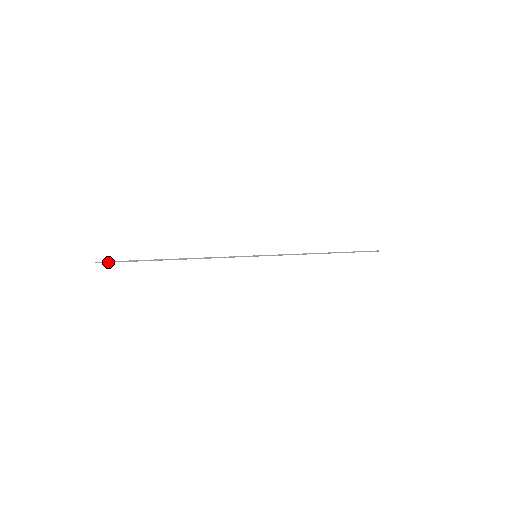
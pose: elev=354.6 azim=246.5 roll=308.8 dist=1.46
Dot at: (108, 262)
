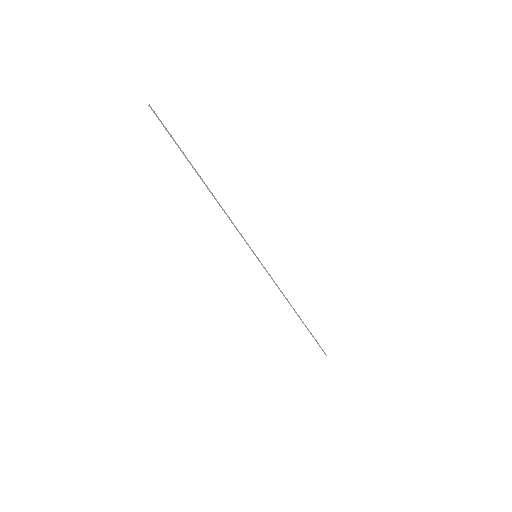
Dot at: (158, 118)
